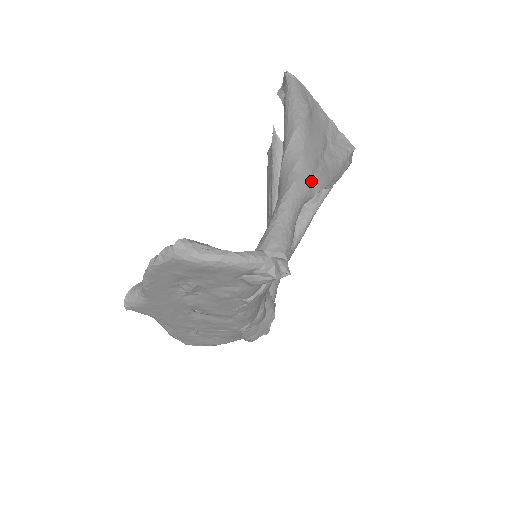
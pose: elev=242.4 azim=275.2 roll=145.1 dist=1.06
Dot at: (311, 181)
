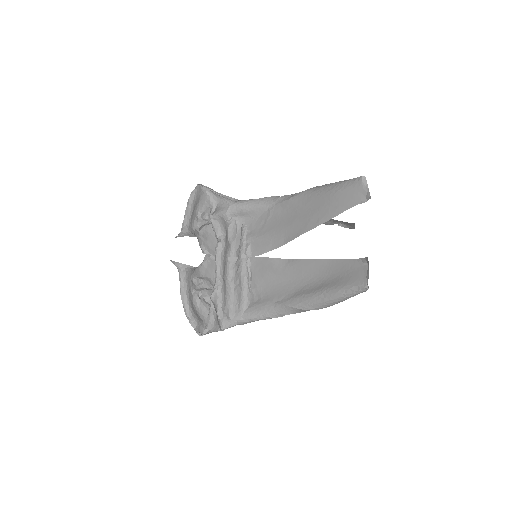
Dot at: occluded
